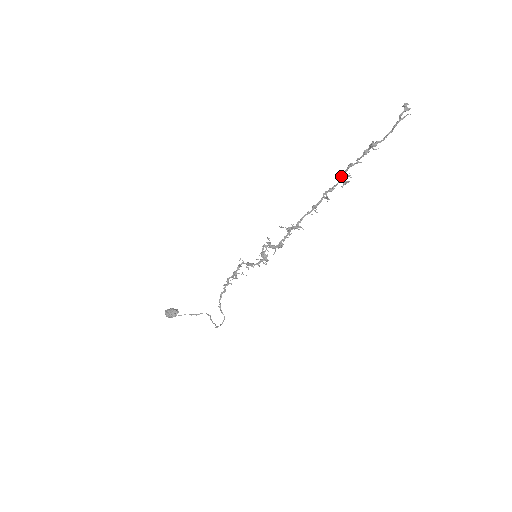
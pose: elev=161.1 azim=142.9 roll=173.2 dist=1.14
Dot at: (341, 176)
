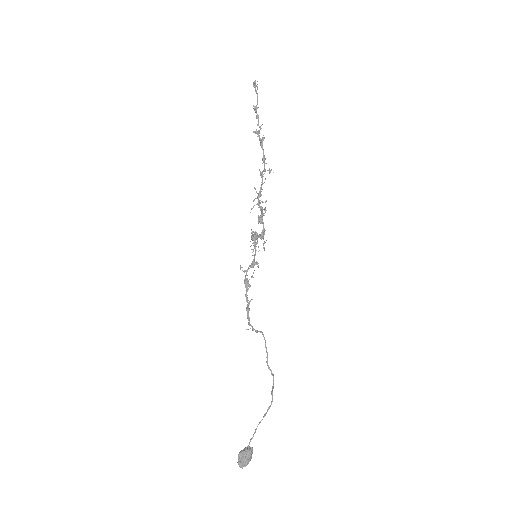
Dot at: (260, 144)
